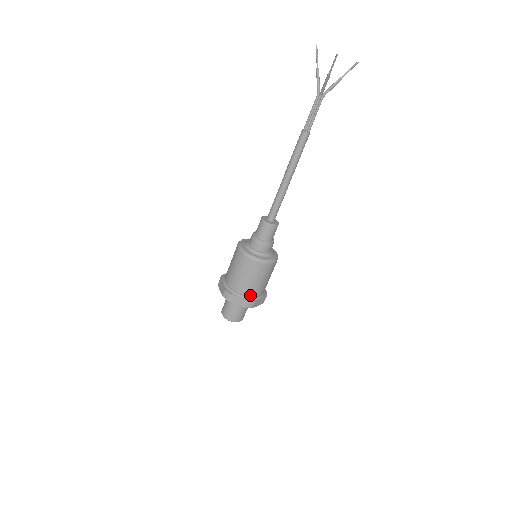
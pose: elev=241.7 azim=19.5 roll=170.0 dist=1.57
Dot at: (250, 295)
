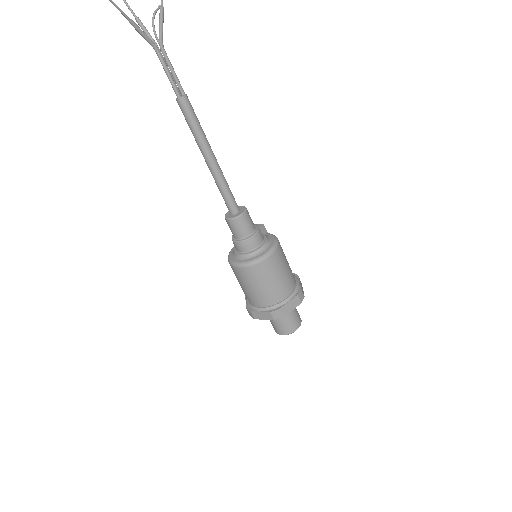
Dot at: (271, 304)
